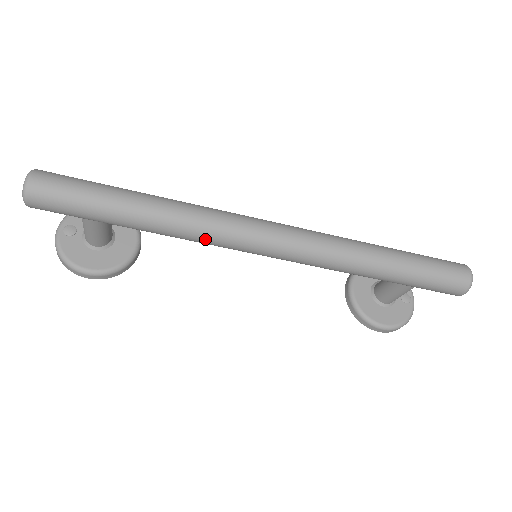
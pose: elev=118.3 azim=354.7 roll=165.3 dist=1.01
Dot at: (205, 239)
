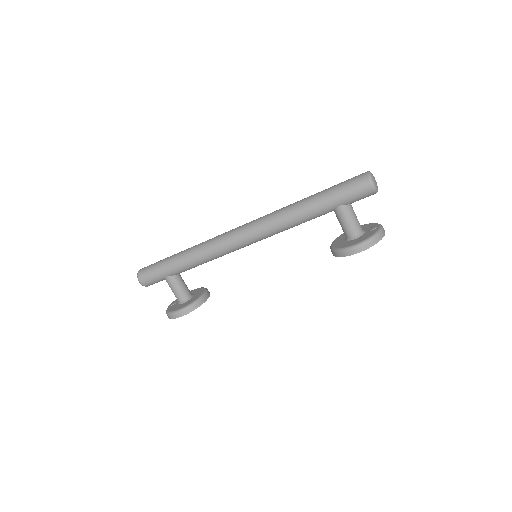
Dot at: (211, 250)
